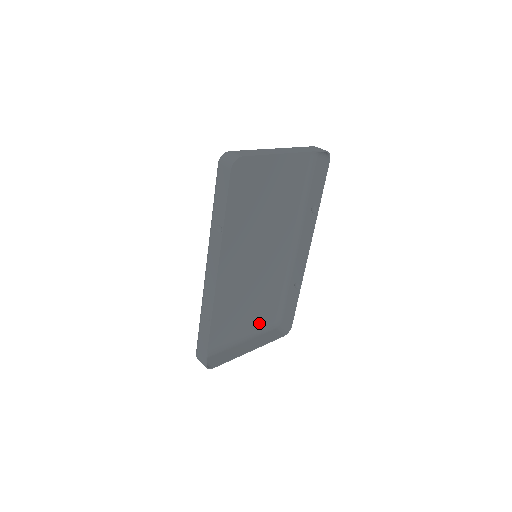
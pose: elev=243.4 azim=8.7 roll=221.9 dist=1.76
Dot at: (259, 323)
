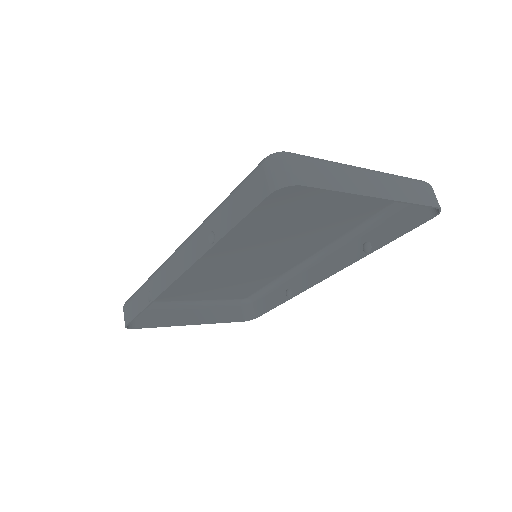
Dot at: (223, 296)
